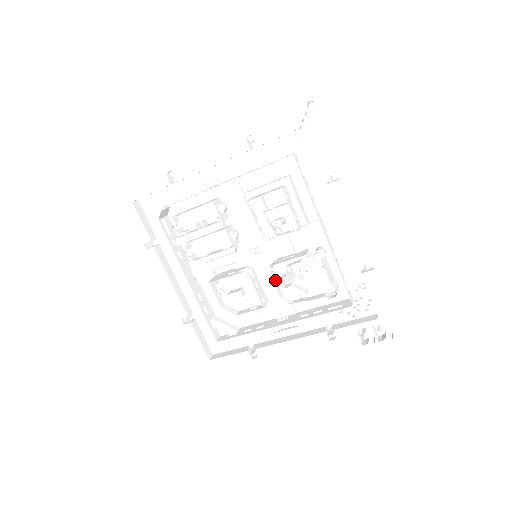
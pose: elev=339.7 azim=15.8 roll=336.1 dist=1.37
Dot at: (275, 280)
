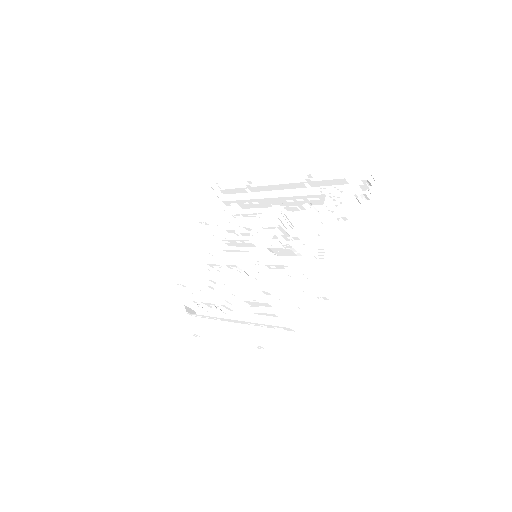
Dot at: (281, 252)
